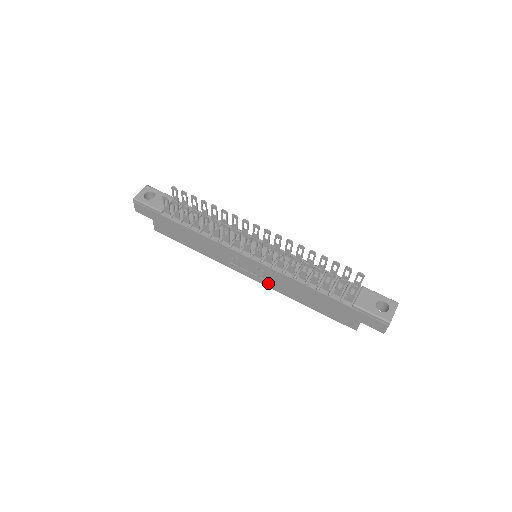
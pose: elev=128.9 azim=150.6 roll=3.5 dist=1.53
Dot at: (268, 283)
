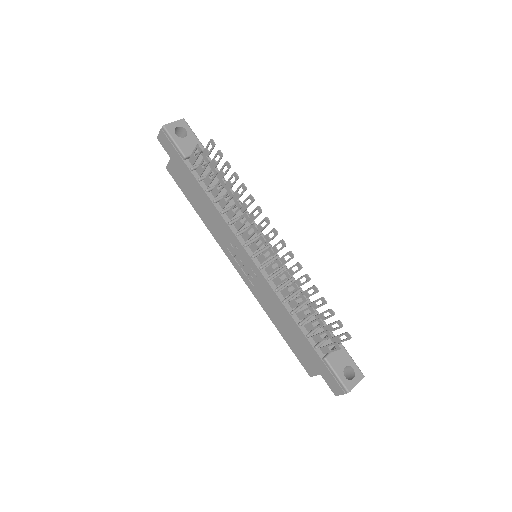
Dot at: (253, 288)
